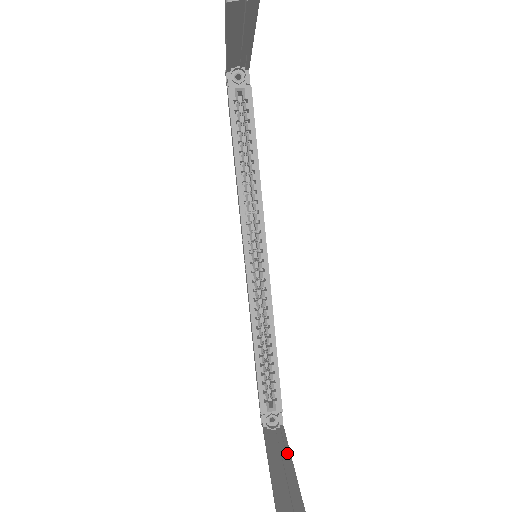
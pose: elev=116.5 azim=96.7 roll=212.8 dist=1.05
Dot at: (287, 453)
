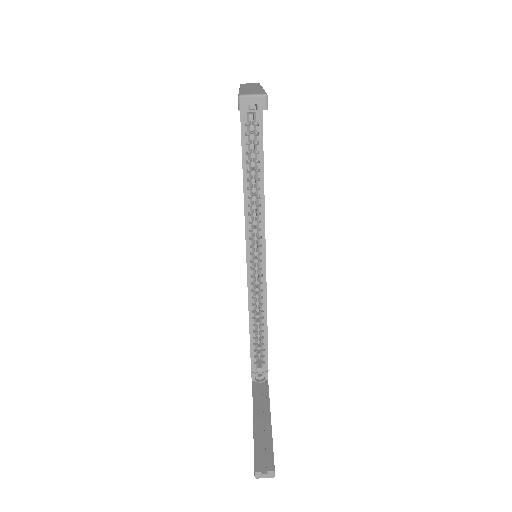
Dot at: (268, 409)
